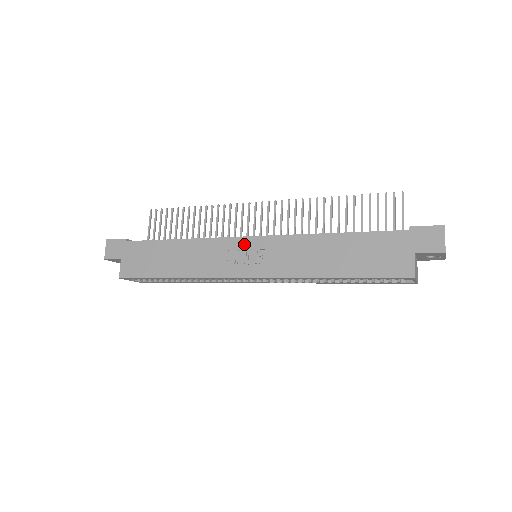
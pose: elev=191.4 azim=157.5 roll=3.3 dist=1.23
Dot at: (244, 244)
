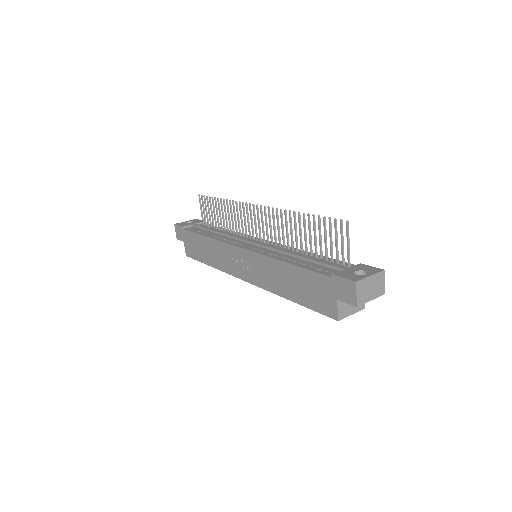
Dot at: (239, 253)
